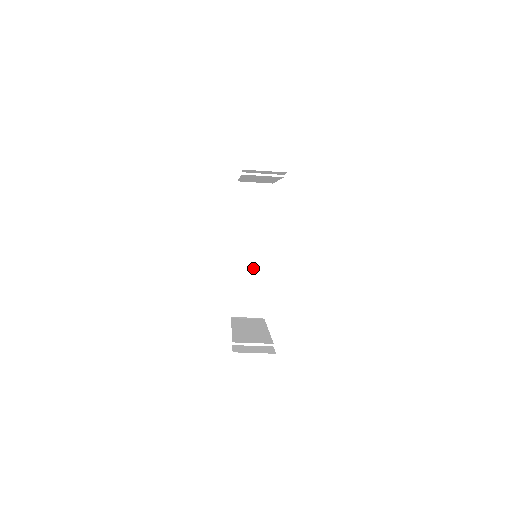
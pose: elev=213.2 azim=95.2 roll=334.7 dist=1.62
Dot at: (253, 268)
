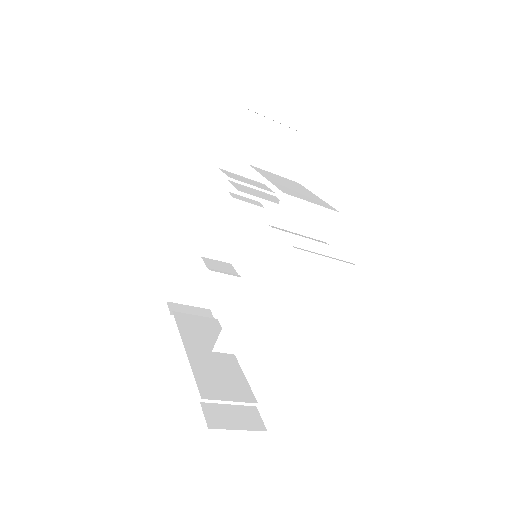
Dot at: (267, 296)
